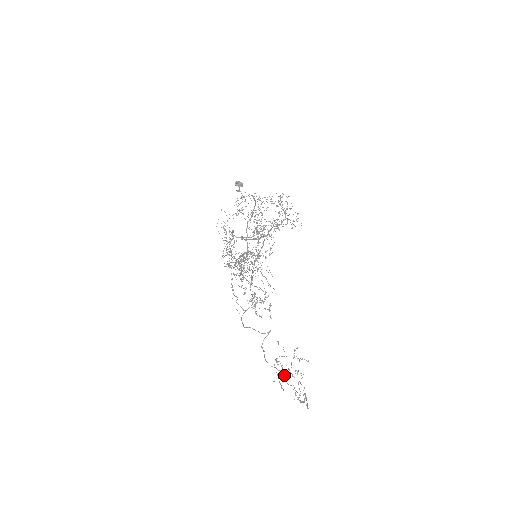
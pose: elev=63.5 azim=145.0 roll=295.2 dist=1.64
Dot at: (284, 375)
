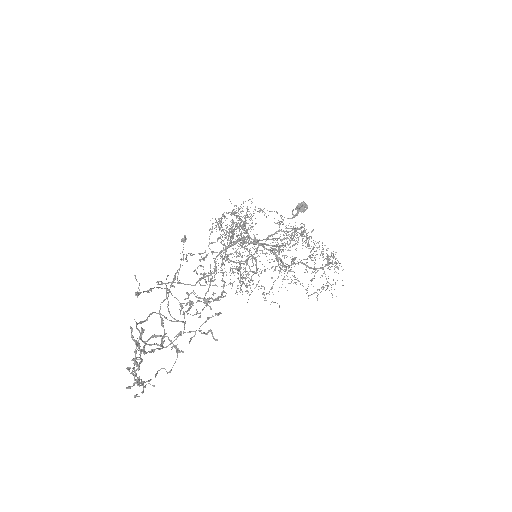
Dot at: occluded
